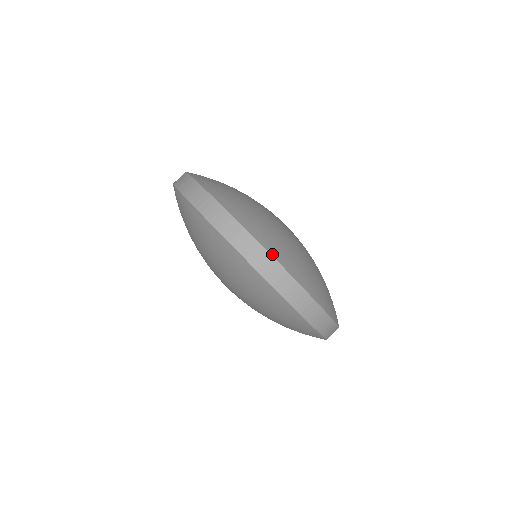
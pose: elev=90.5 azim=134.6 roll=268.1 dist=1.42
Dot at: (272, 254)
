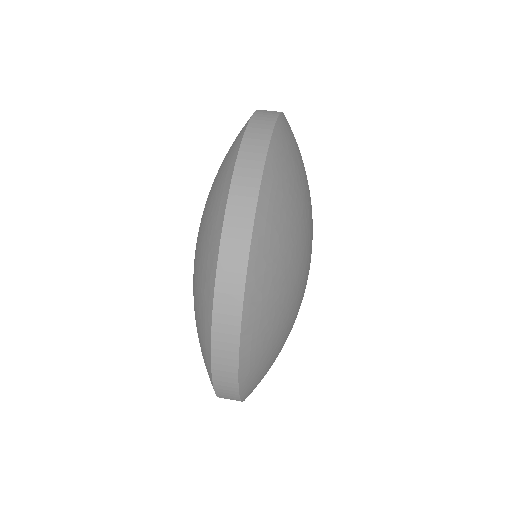
Dot at: (245, 306)
